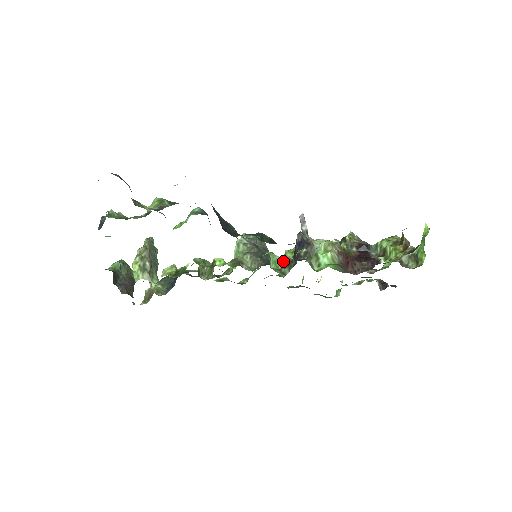
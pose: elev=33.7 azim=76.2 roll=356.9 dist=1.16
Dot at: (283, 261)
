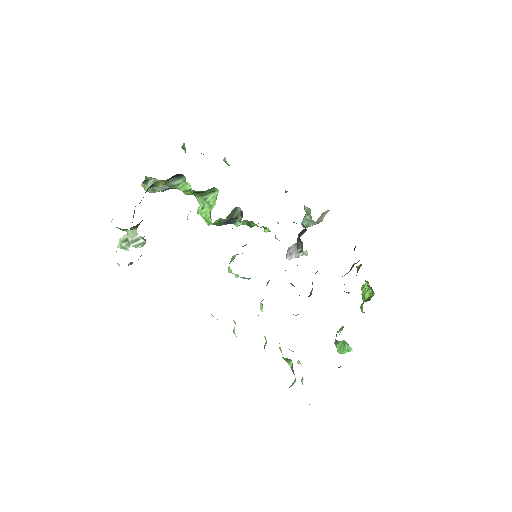
Dot at: occluded
